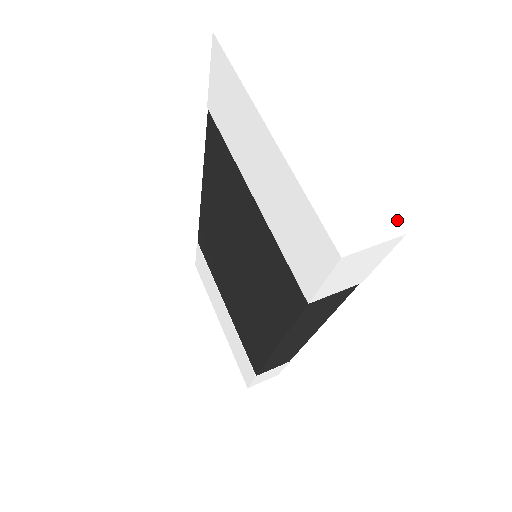
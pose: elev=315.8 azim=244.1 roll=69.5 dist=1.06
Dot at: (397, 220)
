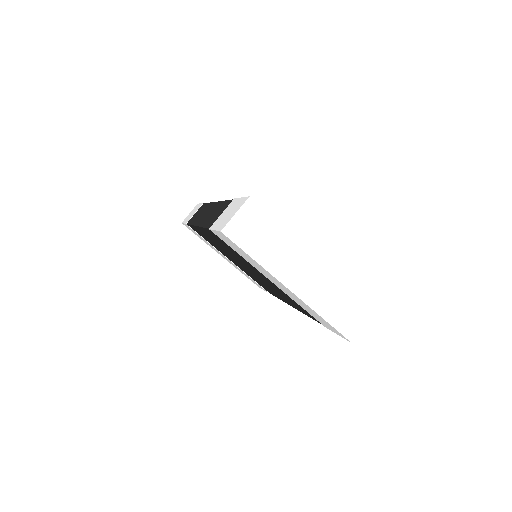
Dot at: (371, 306)
